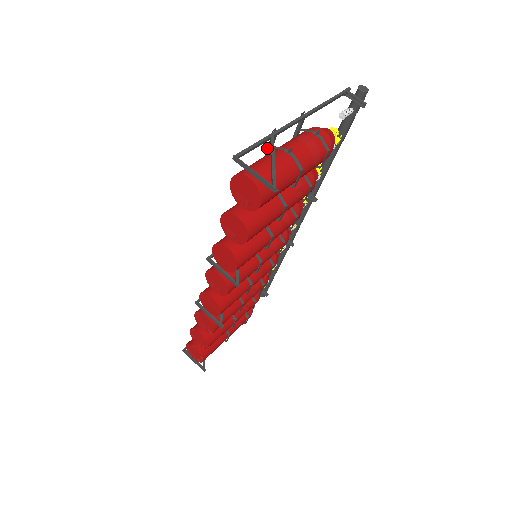
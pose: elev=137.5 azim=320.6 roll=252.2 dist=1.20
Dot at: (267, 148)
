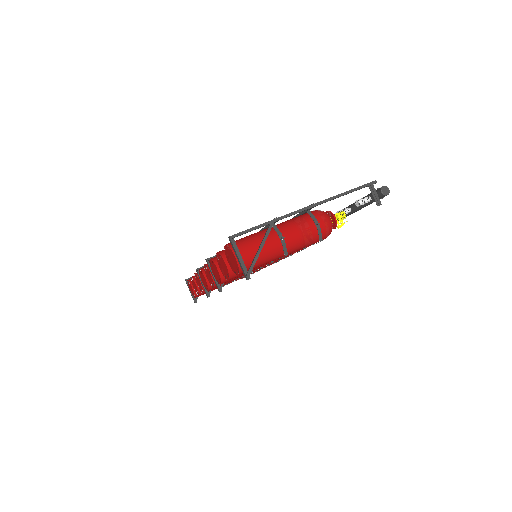
Dot at: occluded
